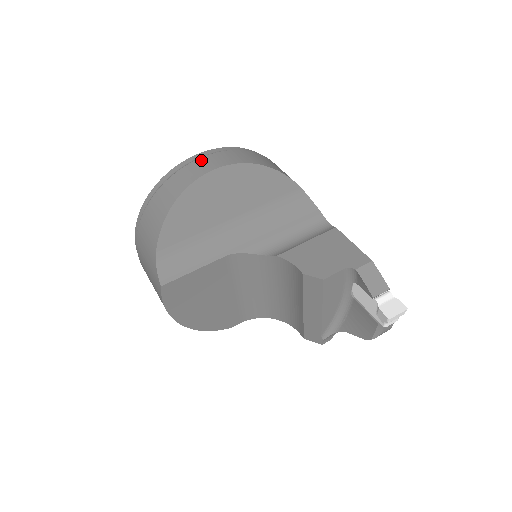
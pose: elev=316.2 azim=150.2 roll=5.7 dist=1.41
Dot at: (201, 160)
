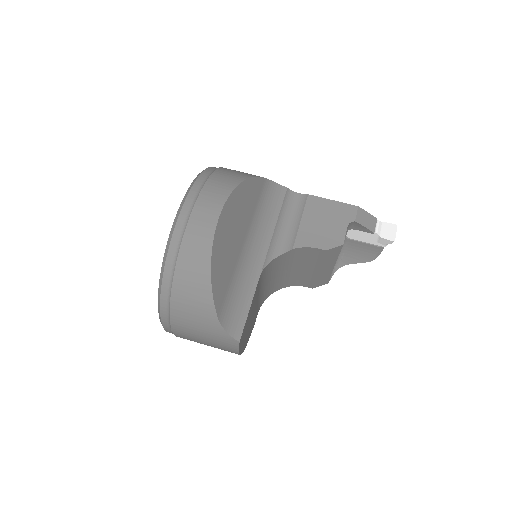
Dot at: (196, 213)
